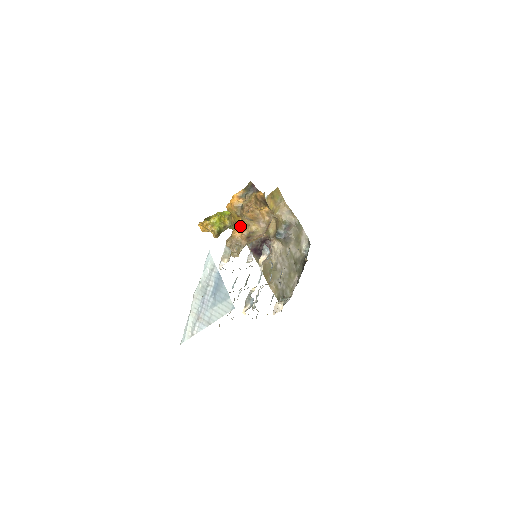
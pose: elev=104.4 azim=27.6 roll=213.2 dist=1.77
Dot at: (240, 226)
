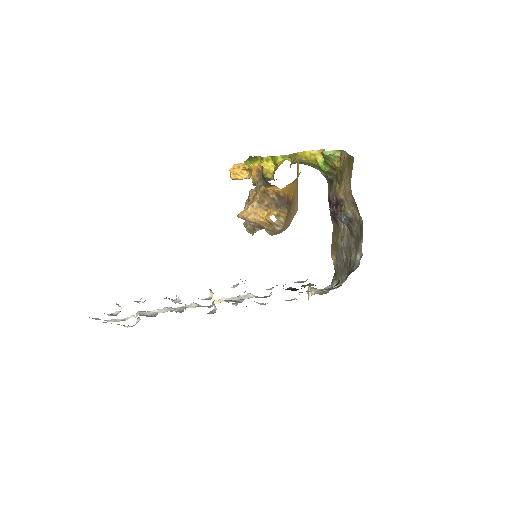
Dot at: occluded
